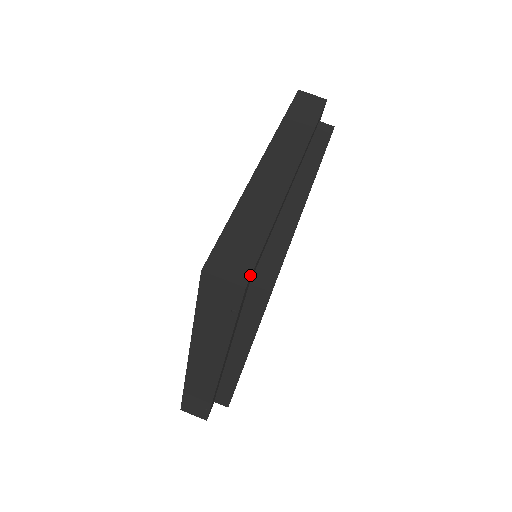
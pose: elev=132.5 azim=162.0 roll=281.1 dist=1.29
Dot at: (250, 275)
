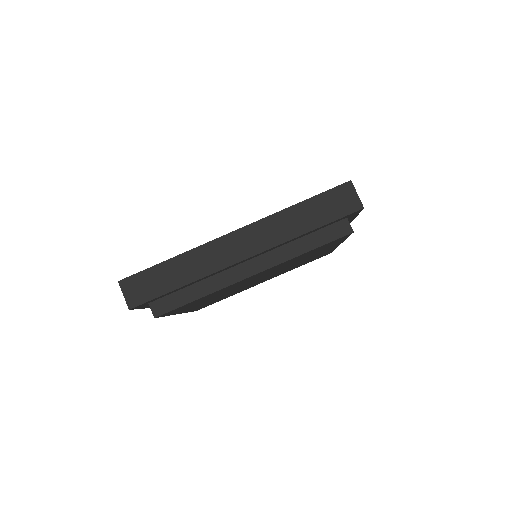
Dot at: (138, 305)
